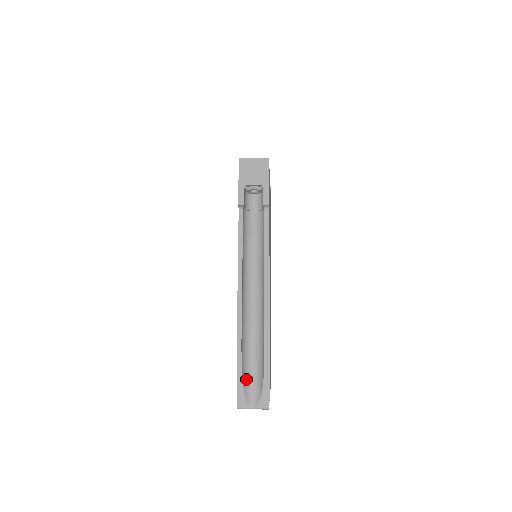
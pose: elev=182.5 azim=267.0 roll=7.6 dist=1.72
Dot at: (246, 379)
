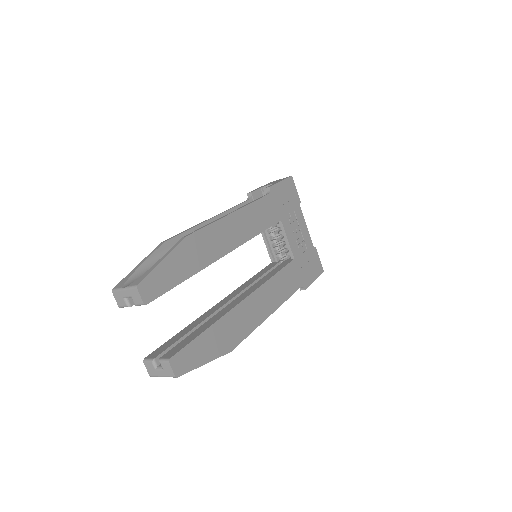
Dot at: (145, 271)
